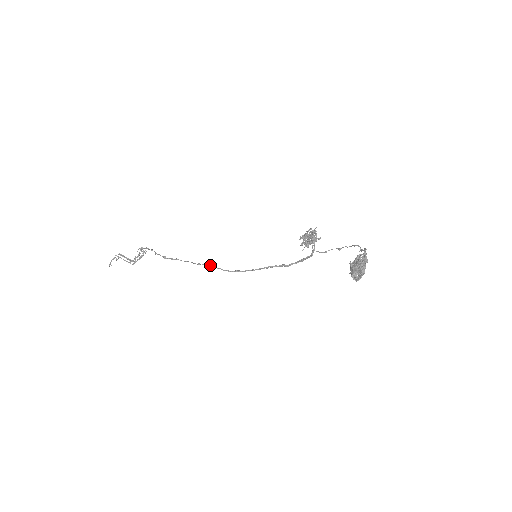
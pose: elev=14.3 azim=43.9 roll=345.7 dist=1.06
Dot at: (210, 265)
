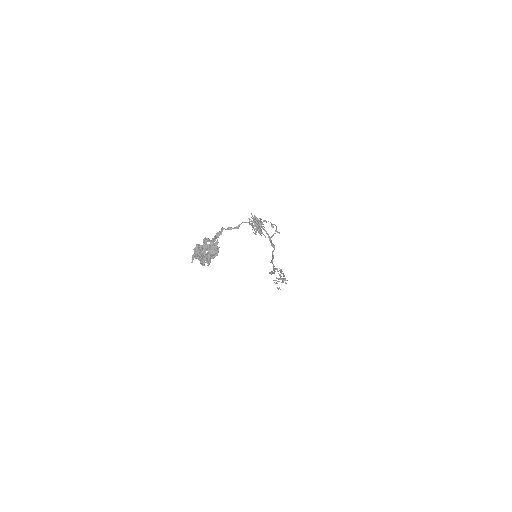
Dot at: (271, 272)
